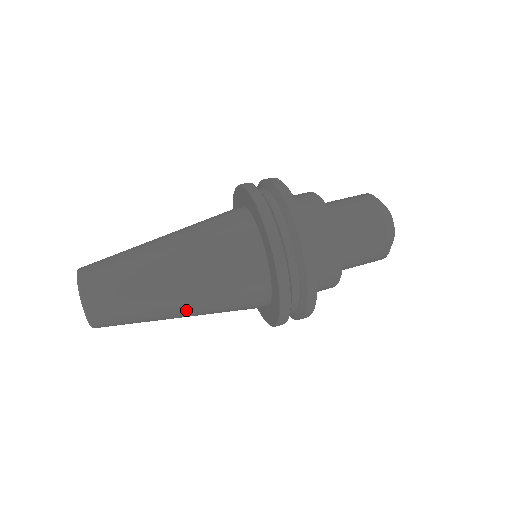
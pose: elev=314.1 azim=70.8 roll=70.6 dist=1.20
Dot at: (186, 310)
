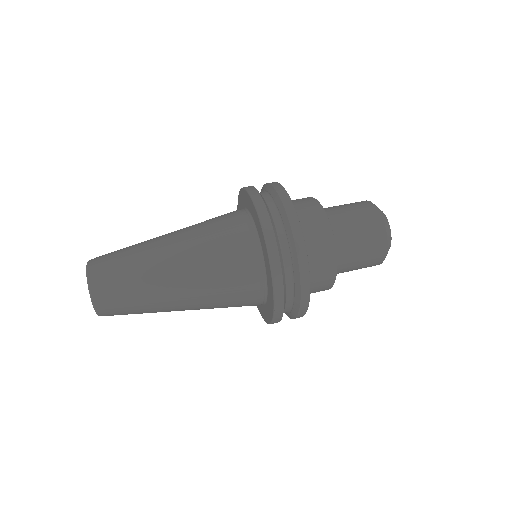
Dot at: (187, 308)
